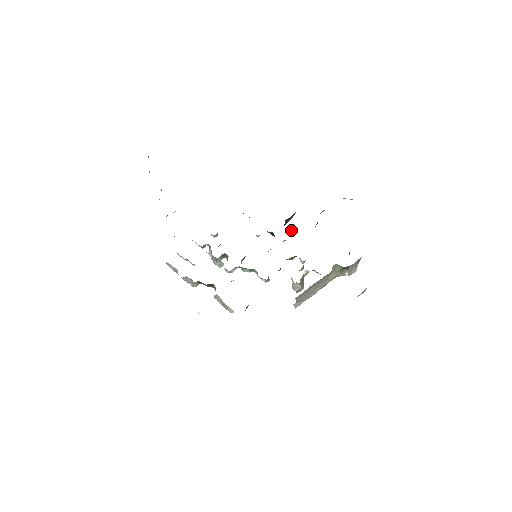
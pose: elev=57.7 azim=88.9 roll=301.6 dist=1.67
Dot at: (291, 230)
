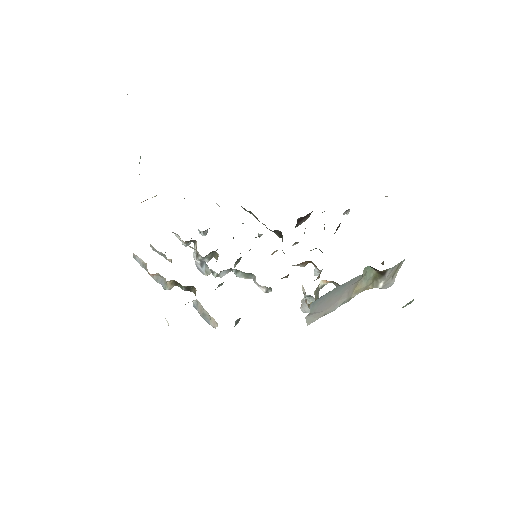
Dot at: (304, 232)
